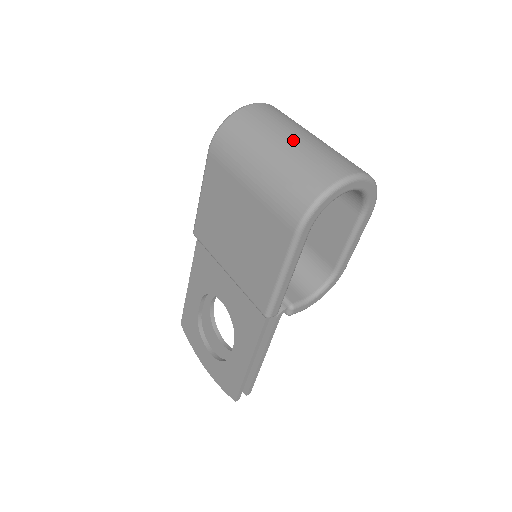
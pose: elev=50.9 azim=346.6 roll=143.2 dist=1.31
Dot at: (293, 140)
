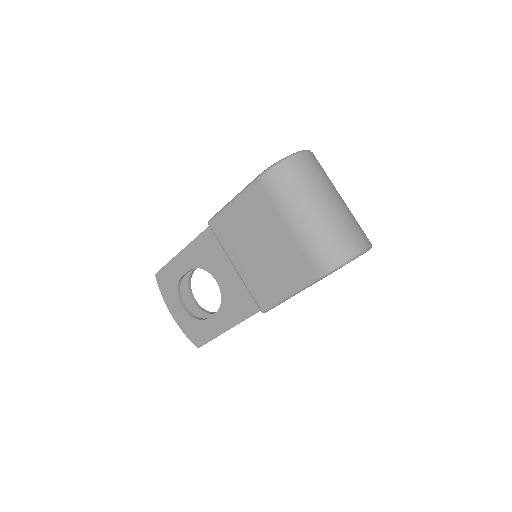
Dot at: (332, 204)
